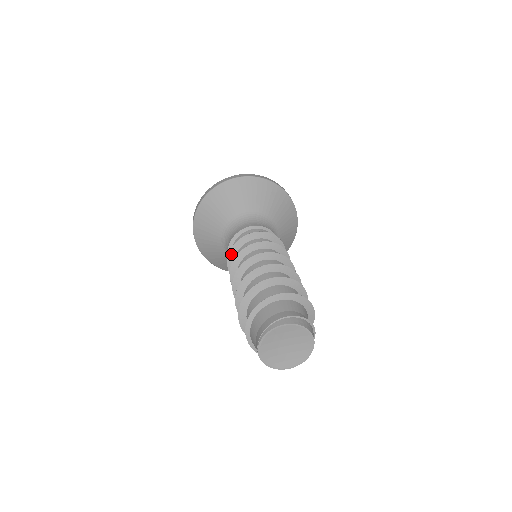
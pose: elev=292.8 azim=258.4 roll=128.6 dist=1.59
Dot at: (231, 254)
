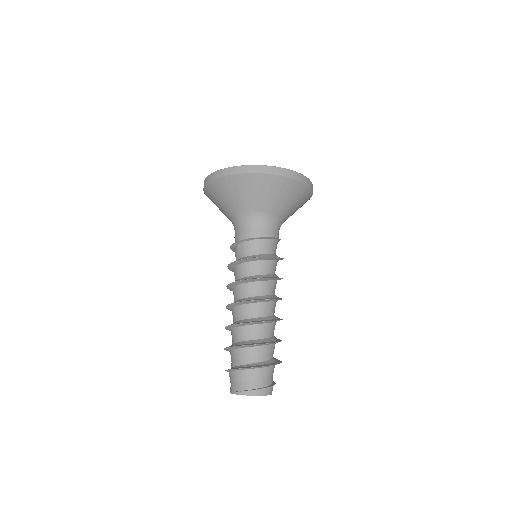
Dot at: (232, 264)
